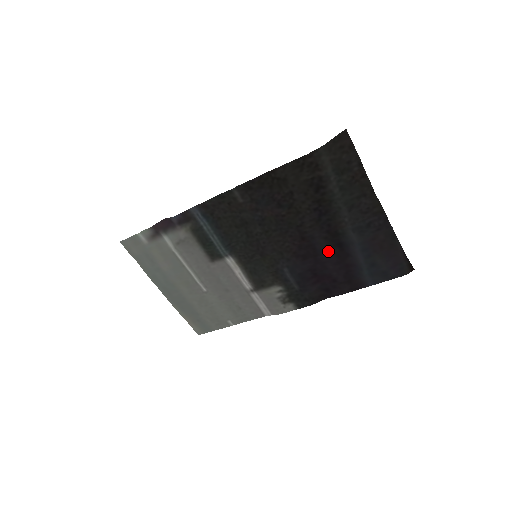
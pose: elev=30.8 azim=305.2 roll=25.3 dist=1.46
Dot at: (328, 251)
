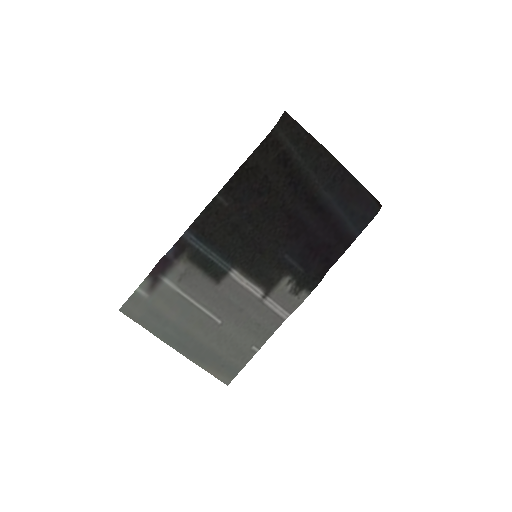
Dot at: (313, 219)
